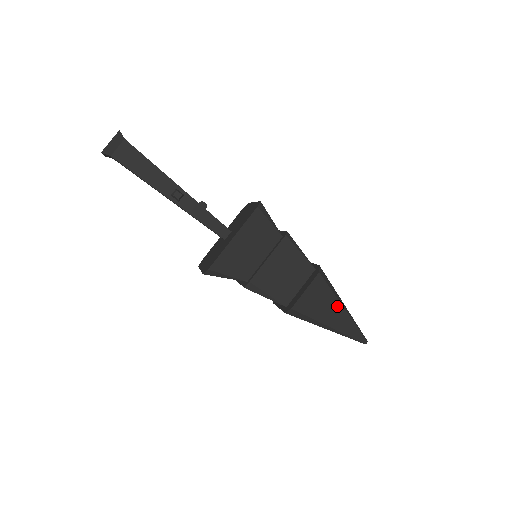
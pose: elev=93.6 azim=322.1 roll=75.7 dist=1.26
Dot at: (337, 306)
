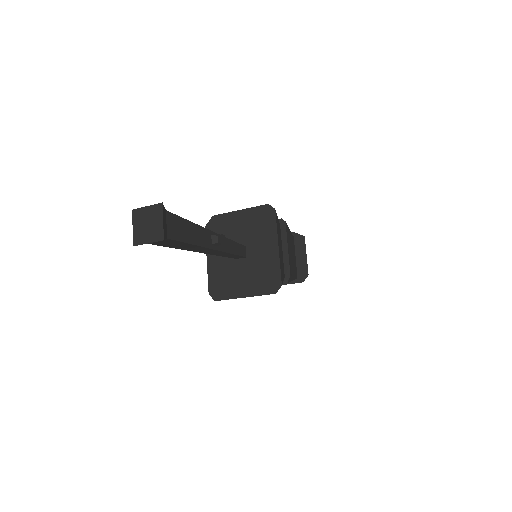
Dot at: occluded
